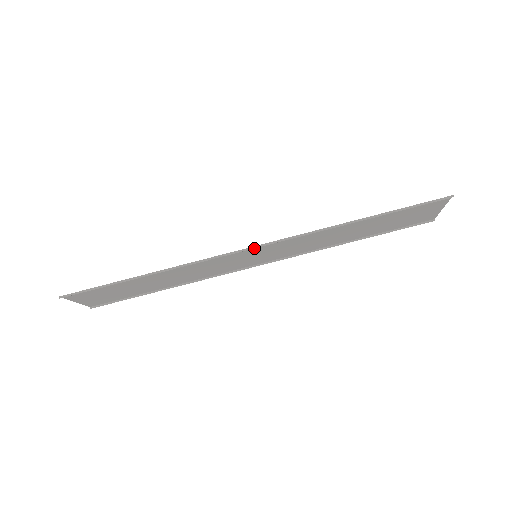
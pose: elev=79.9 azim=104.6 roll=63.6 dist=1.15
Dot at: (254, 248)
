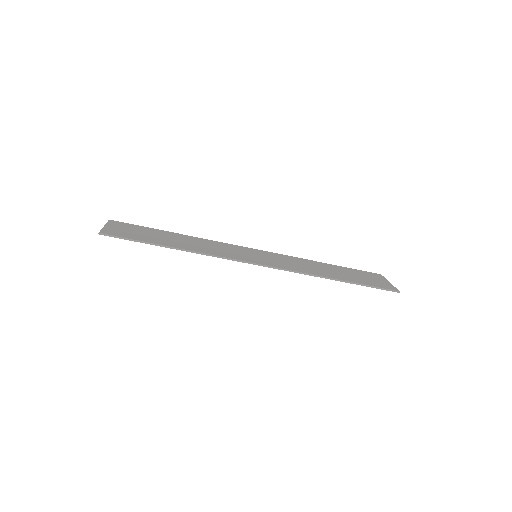
Dot at: (259, 262)
